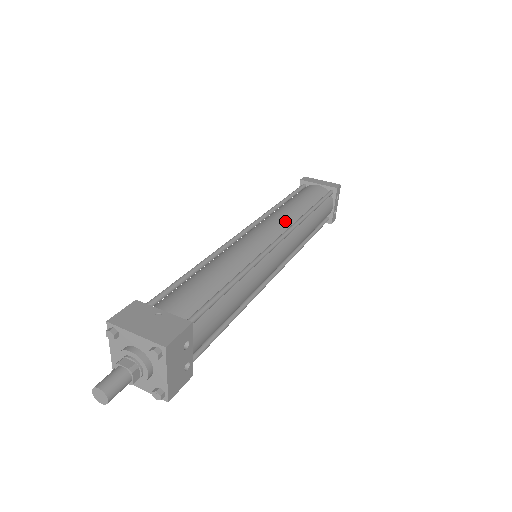
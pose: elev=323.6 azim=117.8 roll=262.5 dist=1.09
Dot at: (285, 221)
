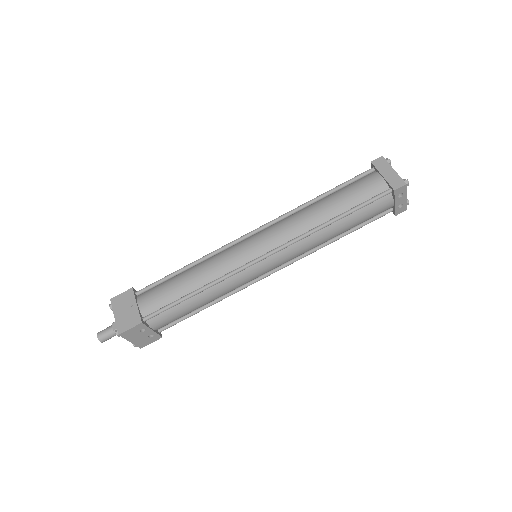
Dot at: (291, 232)
